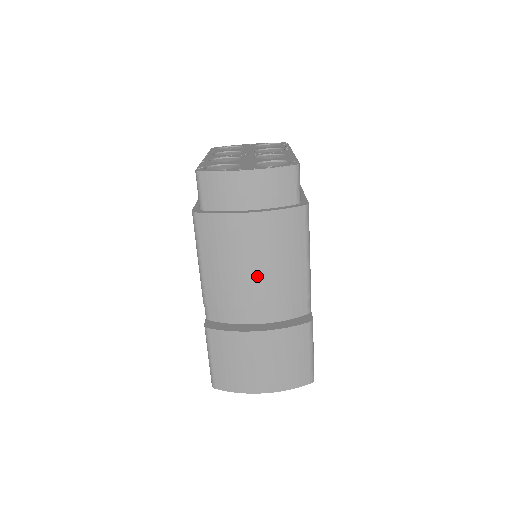
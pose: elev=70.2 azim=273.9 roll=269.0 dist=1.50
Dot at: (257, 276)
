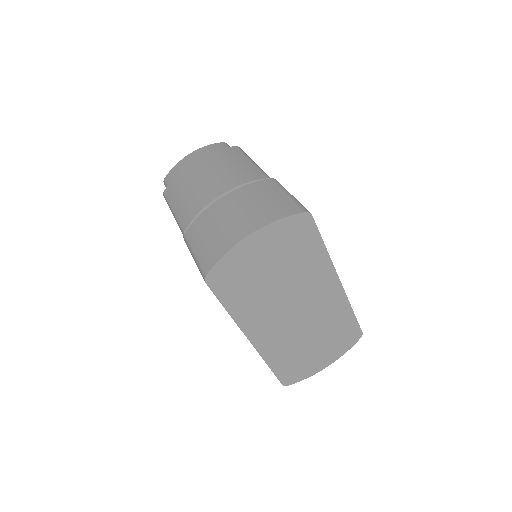
Dot at: (212, 180)
